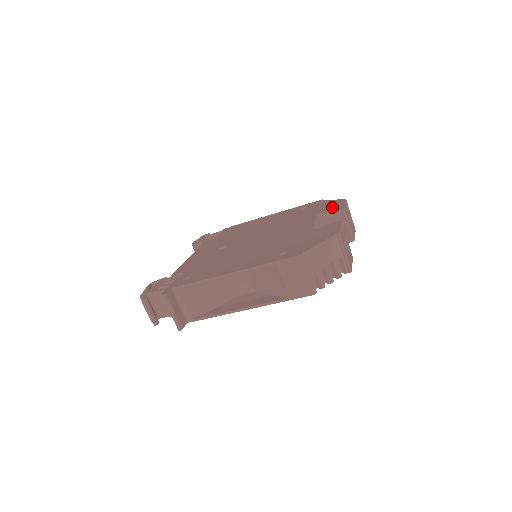
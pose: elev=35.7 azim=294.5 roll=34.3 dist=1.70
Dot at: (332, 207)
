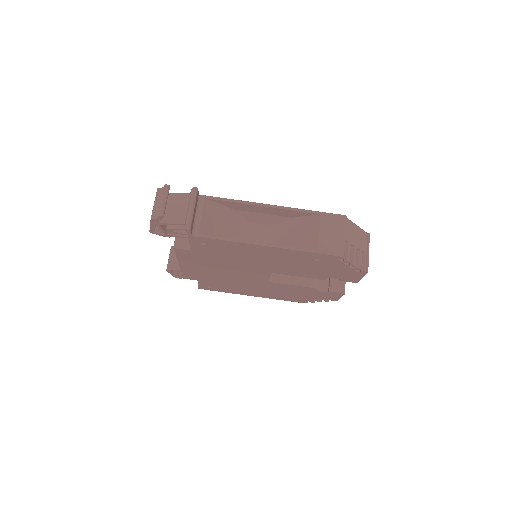
Dot at: occluded
